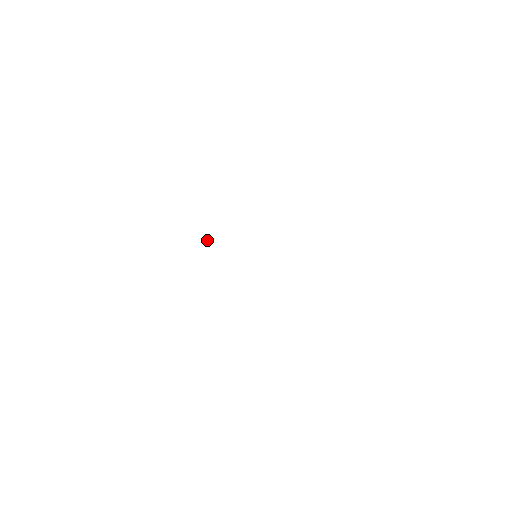
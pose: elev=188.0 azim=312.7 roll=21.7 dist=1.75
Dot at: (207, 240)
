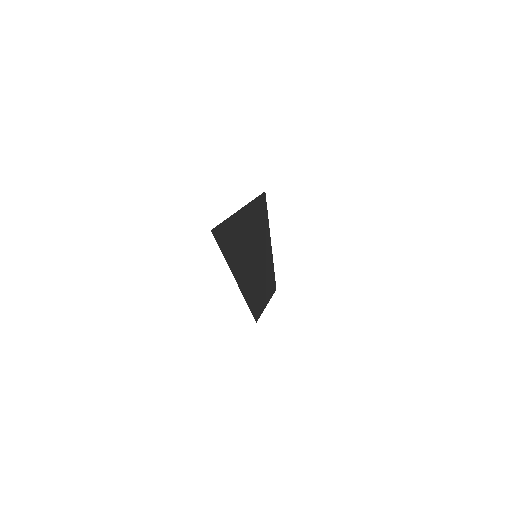
Dot at: occluded
